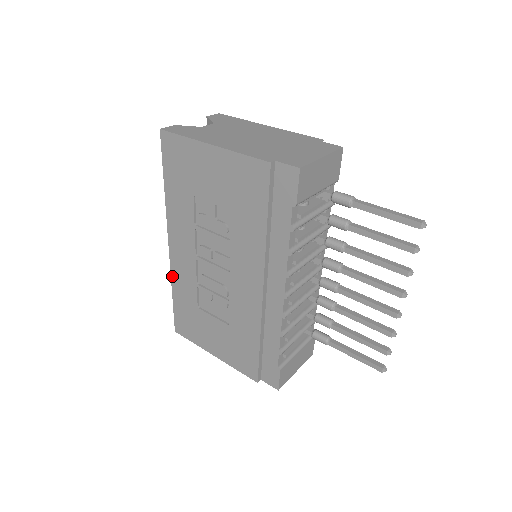
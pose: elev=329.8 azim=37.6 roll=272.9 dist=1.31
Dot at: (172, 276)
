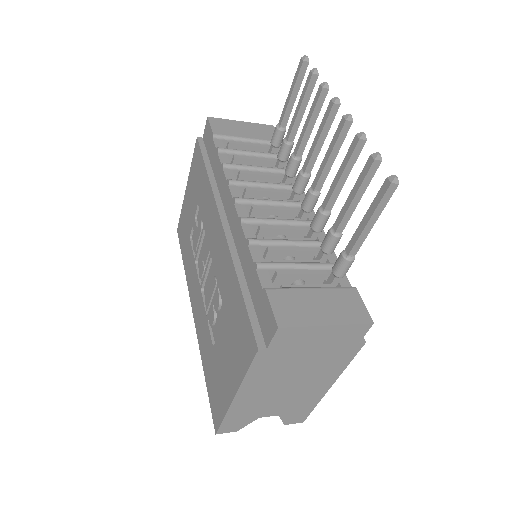
Dot at: (200, 347)
